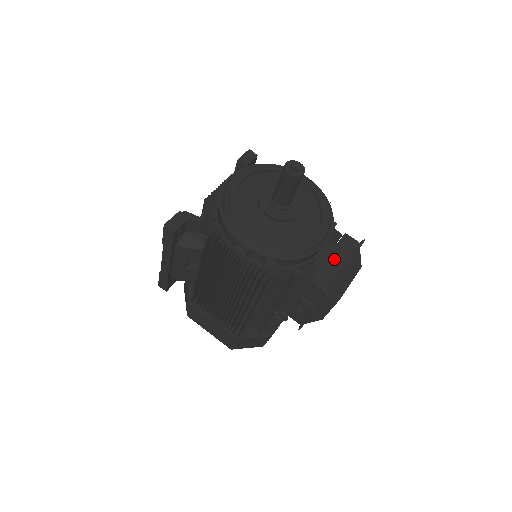
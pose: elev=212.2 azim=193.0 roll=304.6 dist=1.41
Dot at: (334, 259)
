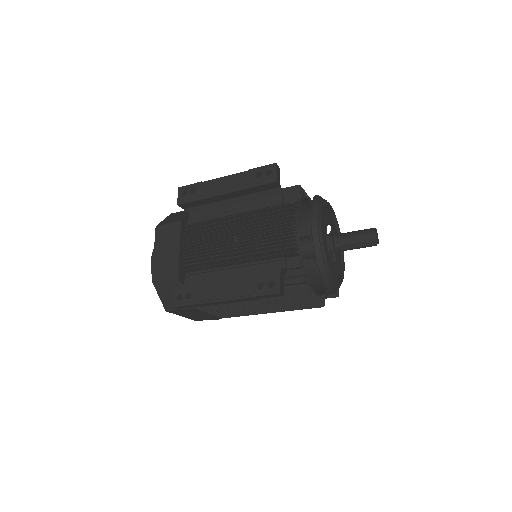
Dot at: occluded
